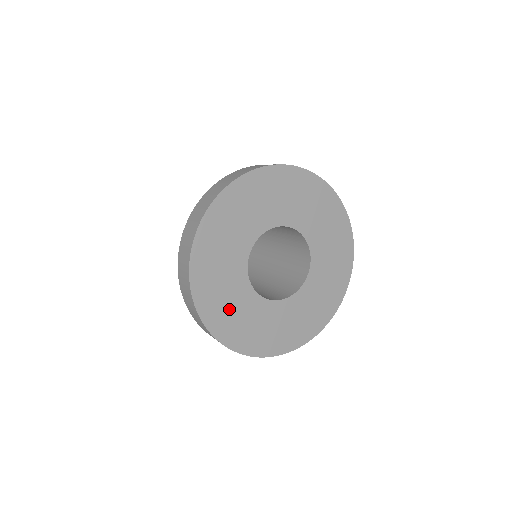
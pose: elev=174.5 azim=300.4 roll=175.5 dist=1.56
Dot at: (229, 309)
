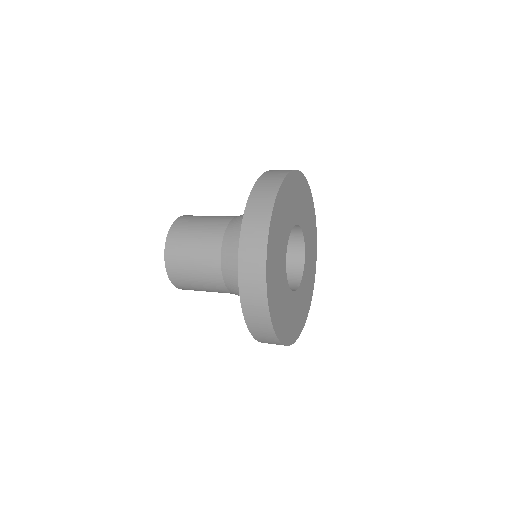
Dot at: (276, 272)
